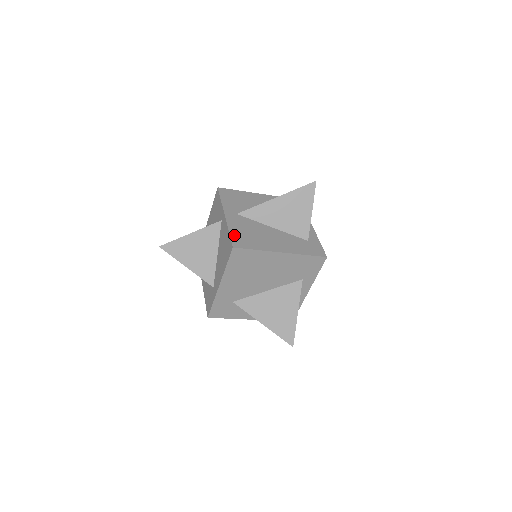
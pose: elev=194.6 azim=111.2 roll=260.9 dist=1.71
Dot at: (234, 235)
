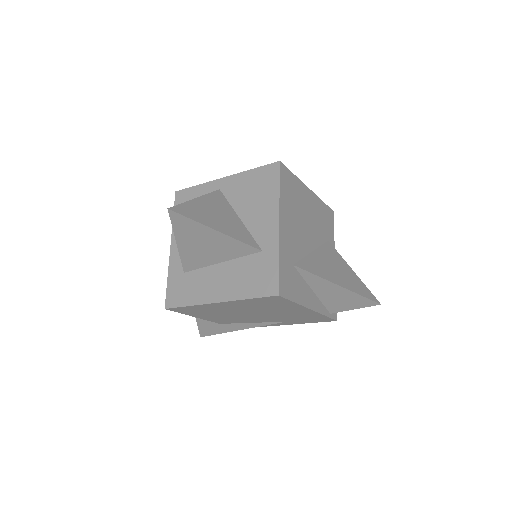
Dot at: occluded
